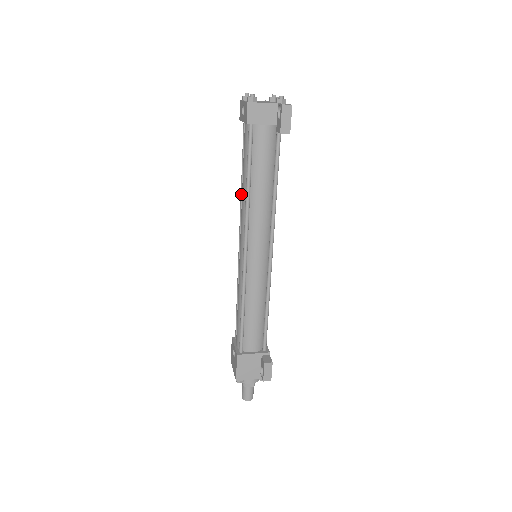
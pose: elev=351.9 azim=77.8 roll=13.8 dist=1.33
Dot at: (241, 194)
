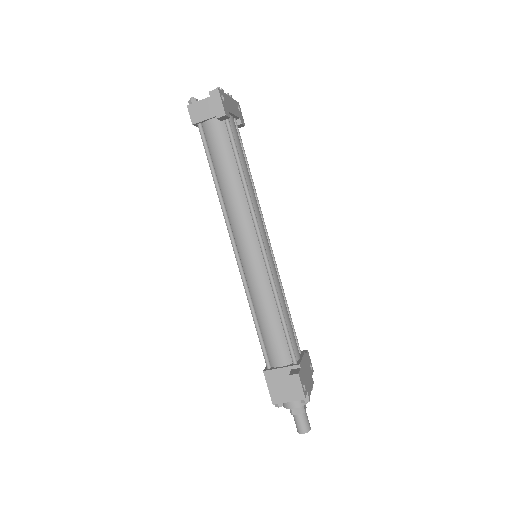
Dot at: occluded
